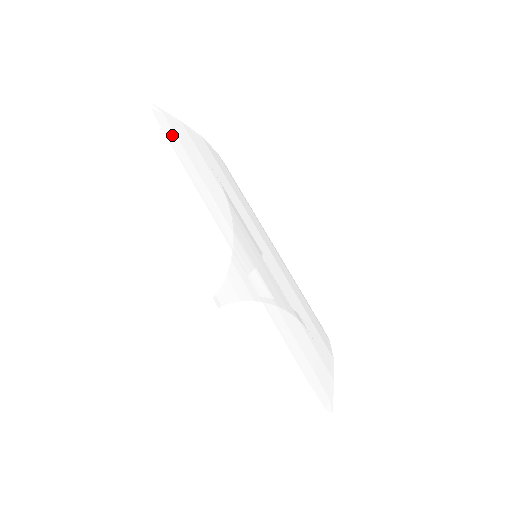
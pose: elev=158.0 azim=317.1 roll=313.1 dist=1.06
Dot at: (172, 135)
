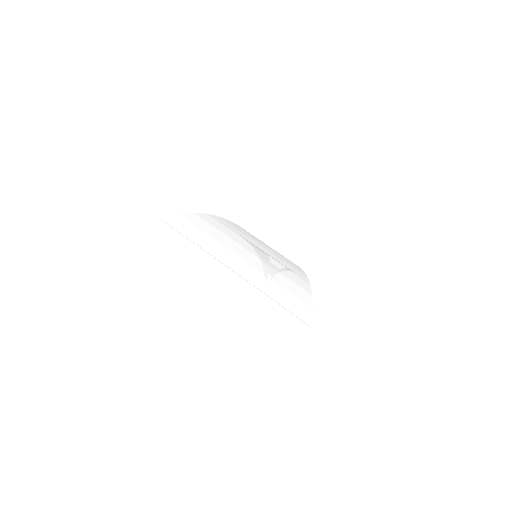
Dot at: (177, 226)
